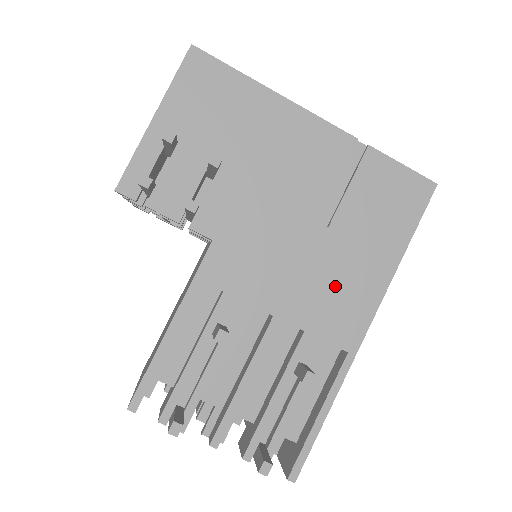
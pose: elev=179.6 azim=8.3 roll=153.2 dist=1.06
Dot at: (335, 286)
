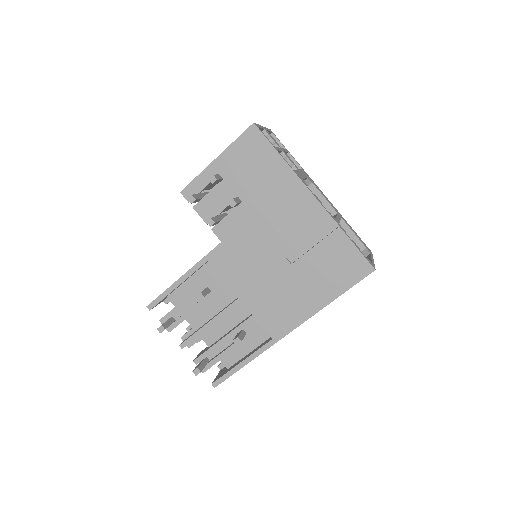
Dot at: (281, 299)
